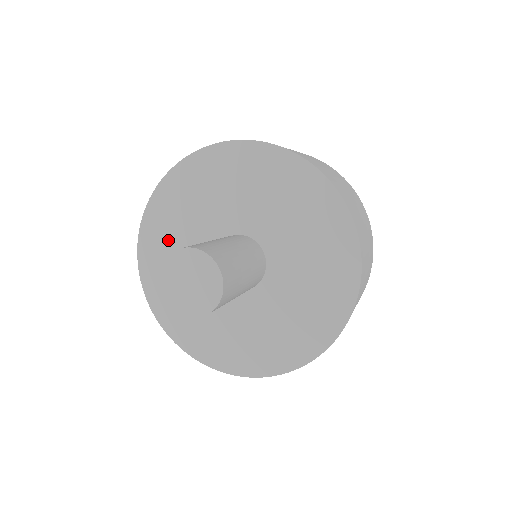
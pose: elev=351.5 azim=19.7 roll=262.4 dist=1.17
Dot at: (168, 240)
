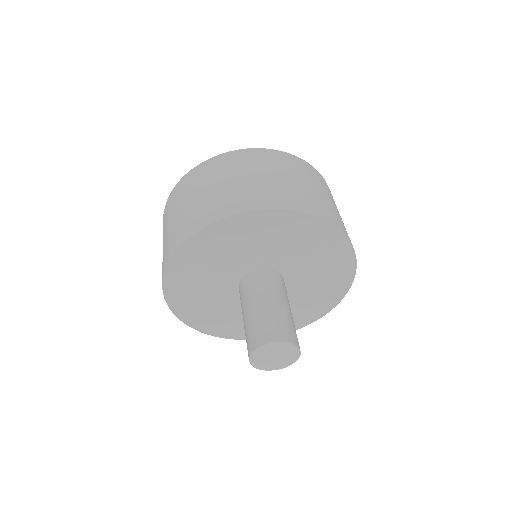
Dot at: (202, 308)
